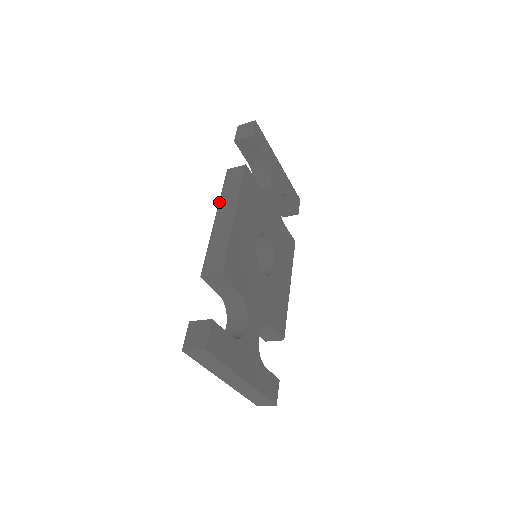
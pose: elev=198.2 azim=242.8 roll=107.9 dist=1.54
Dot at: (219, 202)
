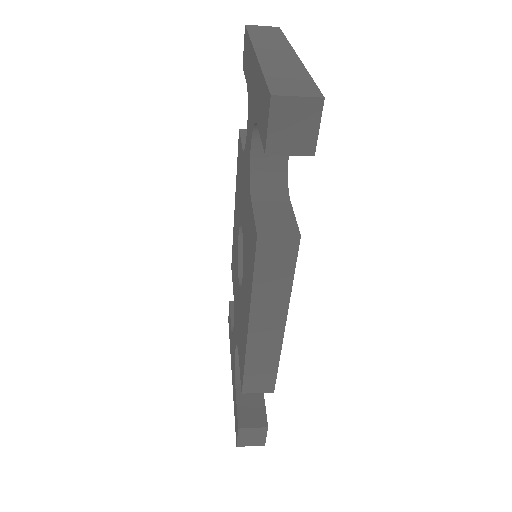
Dot at: (252, 303)
